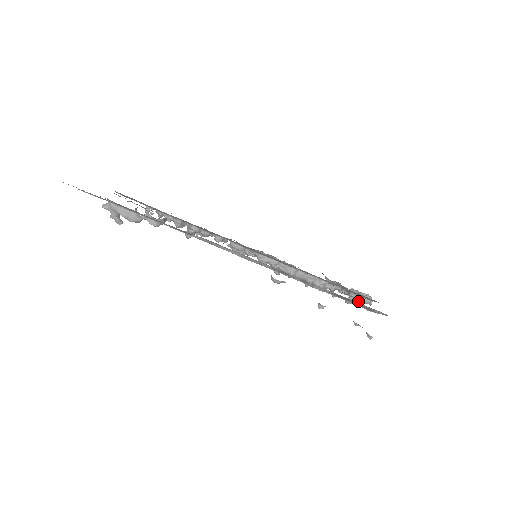
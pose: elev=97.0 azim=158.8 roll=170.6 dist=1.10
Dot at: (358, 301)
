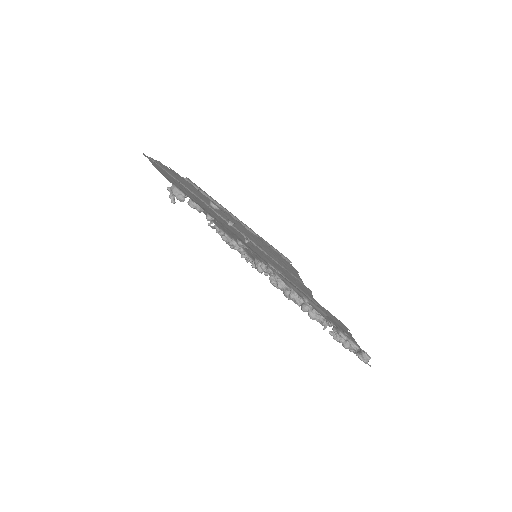
Dot at: (344, 342)
